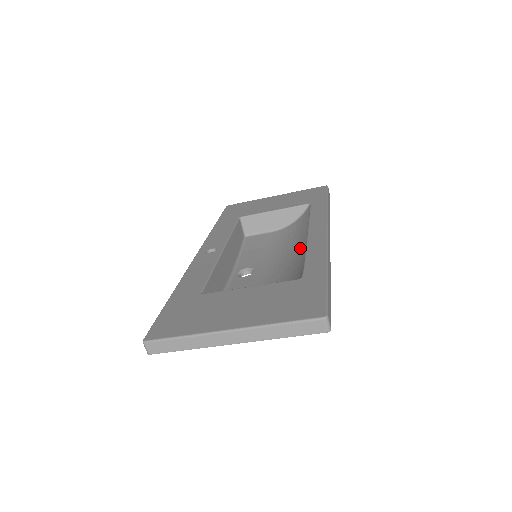
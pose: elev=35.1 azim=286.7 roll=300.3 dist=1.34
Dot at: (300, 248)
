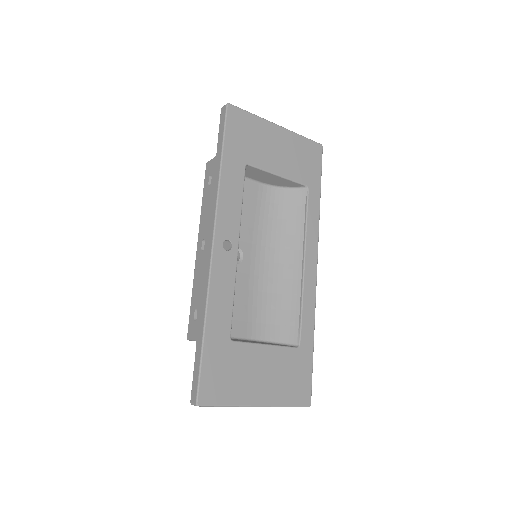
Dot at: (288, 258)
